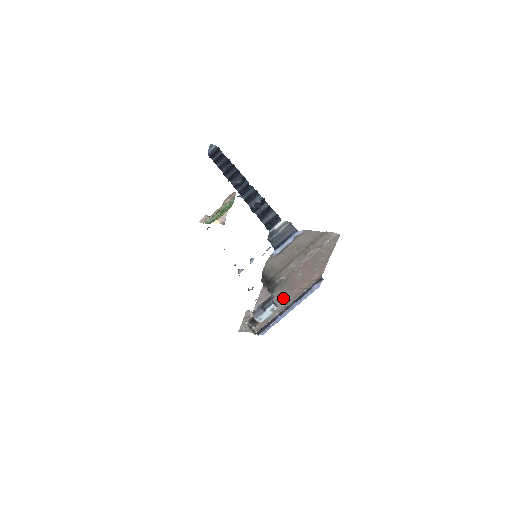
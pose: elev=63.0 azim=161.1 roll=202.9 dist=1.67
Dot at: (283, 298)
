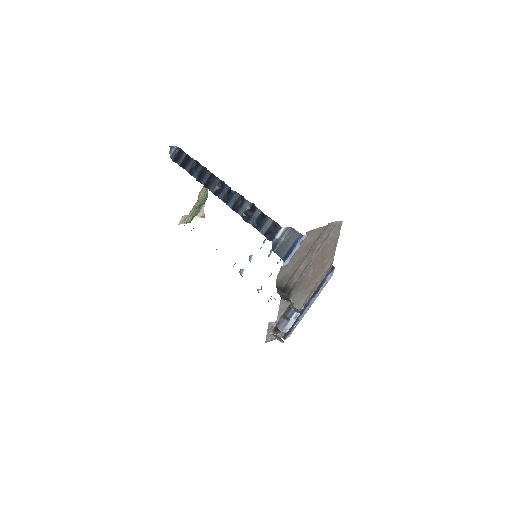
Dot at: (300, 298)
